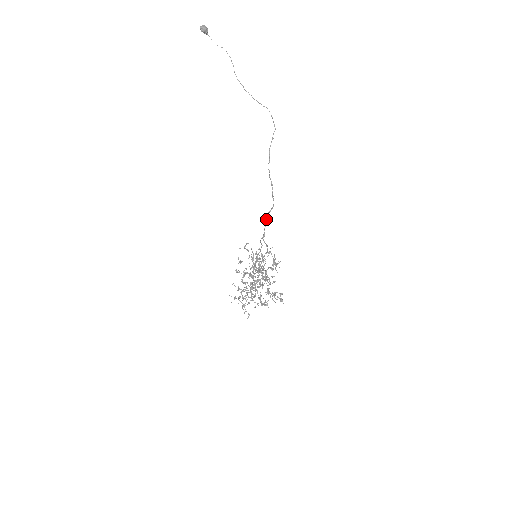
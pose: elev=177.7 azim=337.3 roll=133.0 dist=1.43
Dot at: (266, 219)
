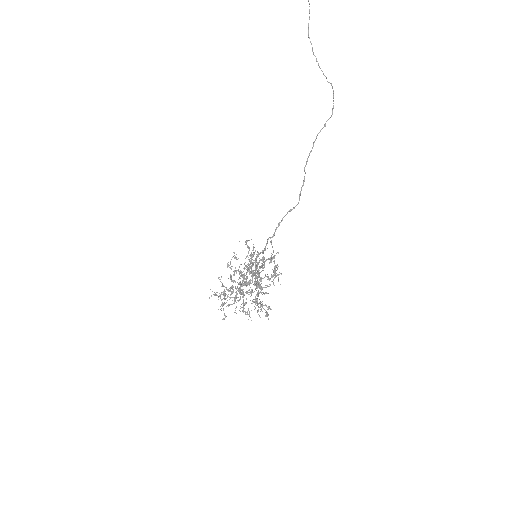
Dot at: (283, 217)
